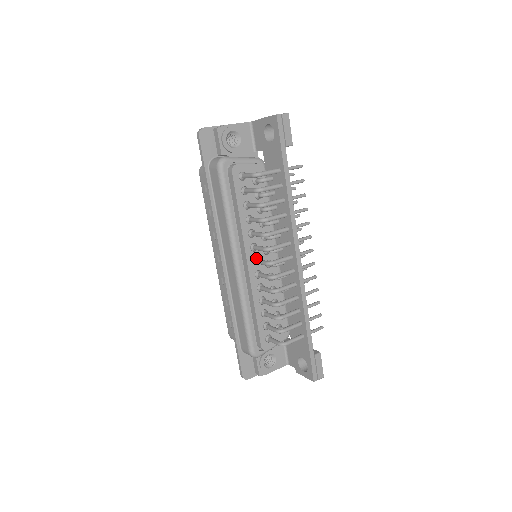
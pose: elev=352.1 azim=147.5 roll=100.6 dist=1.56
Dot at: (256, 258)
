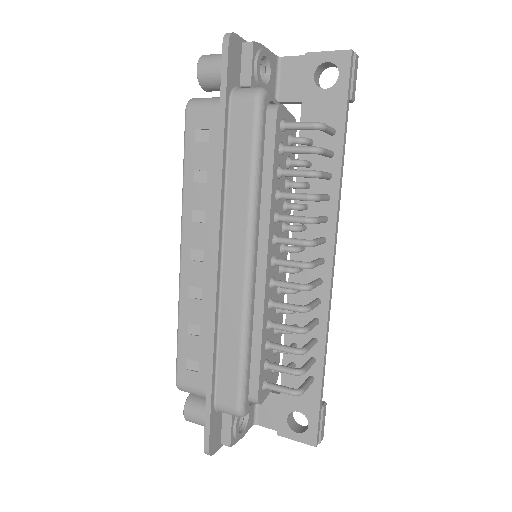
Dot at: (275, 257)
